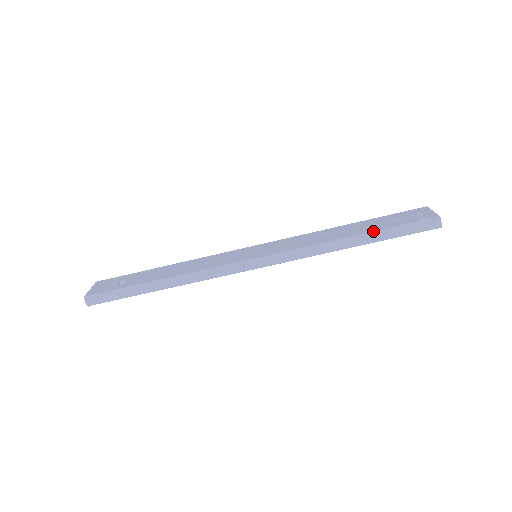
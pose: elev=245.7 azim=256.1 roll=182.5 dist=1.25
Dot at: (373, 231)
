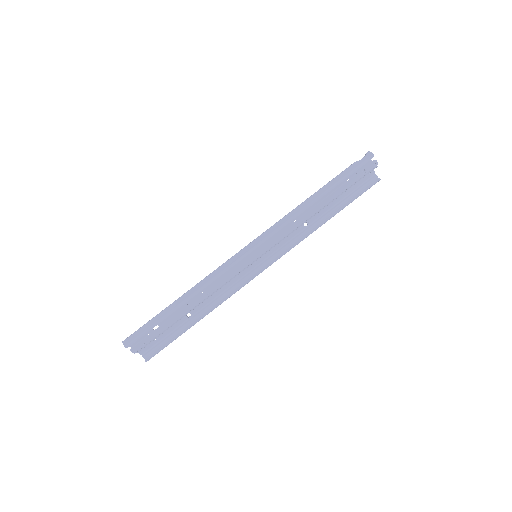
Dot at: (326, 184)
